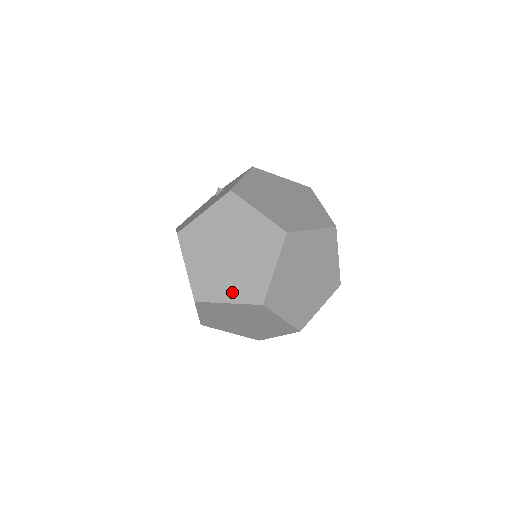
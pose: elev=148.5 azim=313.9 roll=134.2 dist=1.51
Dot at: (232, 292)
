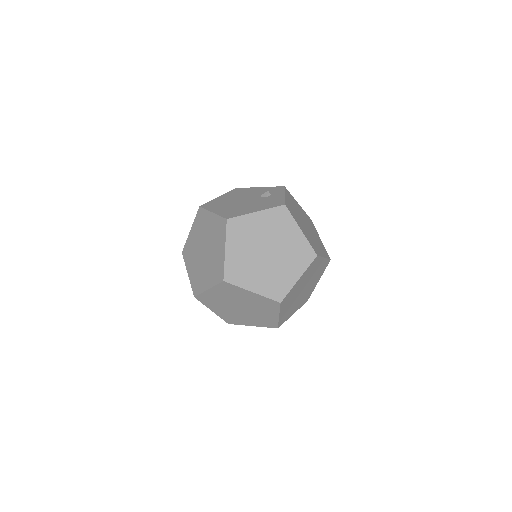
Dot at: (192, 272)
